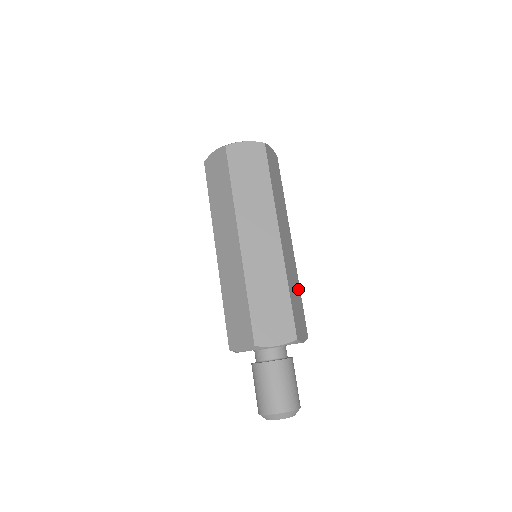
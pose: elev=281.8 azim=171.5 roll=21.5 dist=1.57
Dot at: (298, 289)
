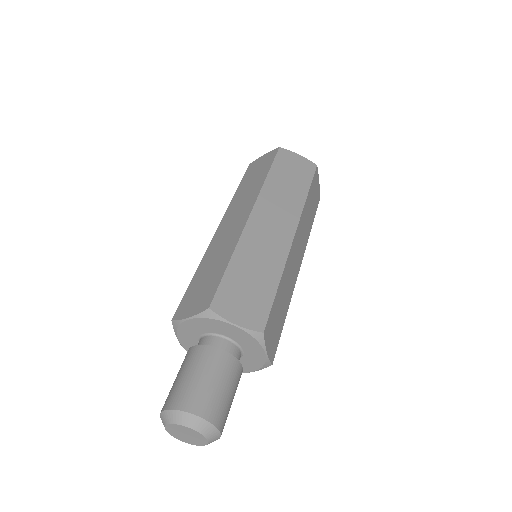
Dot at: (286, 307)
